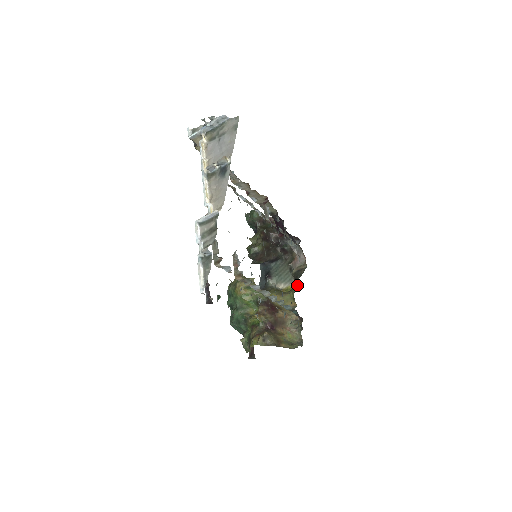
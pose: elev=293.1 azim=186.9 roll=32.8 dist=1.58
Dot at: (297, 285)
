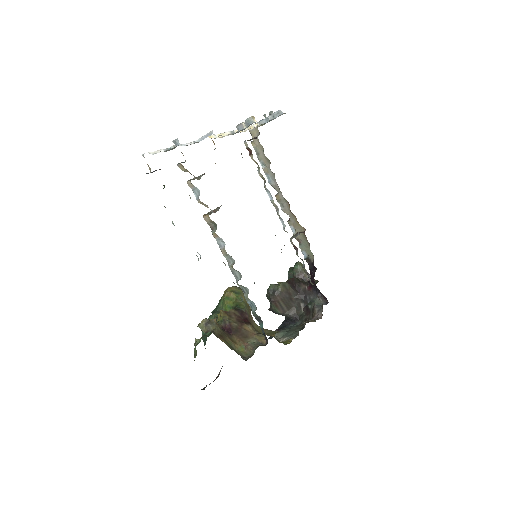
Dot at: occluded
